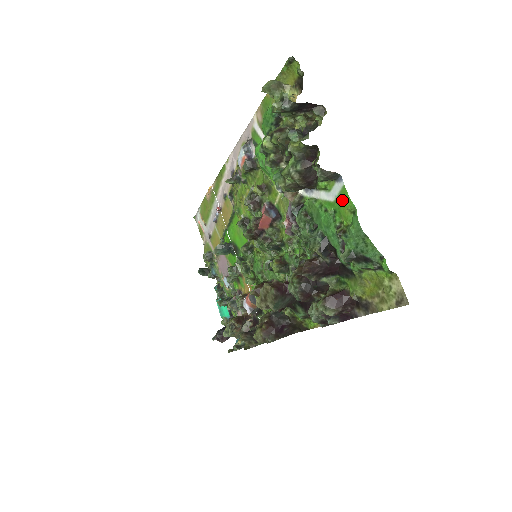
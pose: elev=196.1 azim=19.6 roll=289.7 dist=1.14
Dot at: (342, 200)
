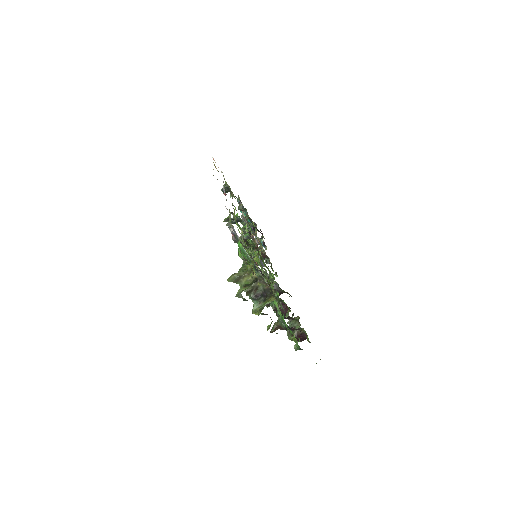
Dot at: occluded
